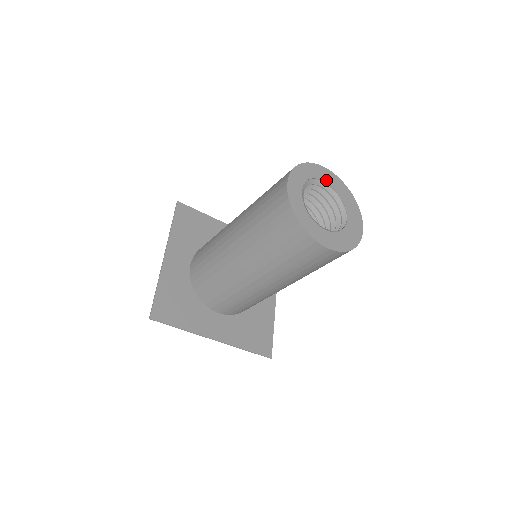
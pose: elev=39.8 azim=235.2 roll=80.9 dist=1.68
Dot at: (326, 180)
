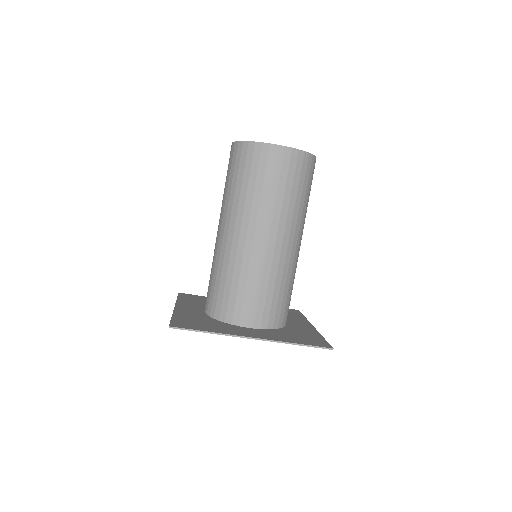
Dot at: occluded
